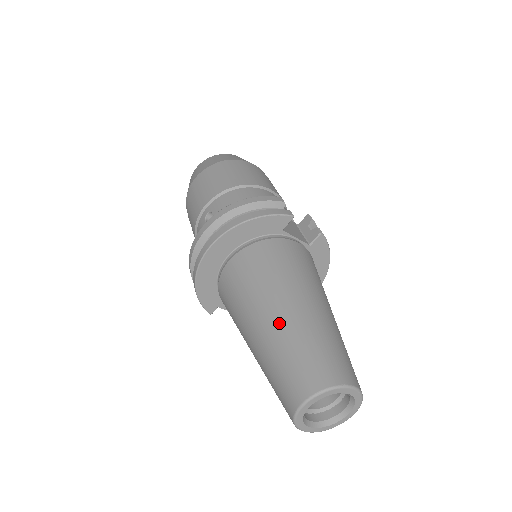
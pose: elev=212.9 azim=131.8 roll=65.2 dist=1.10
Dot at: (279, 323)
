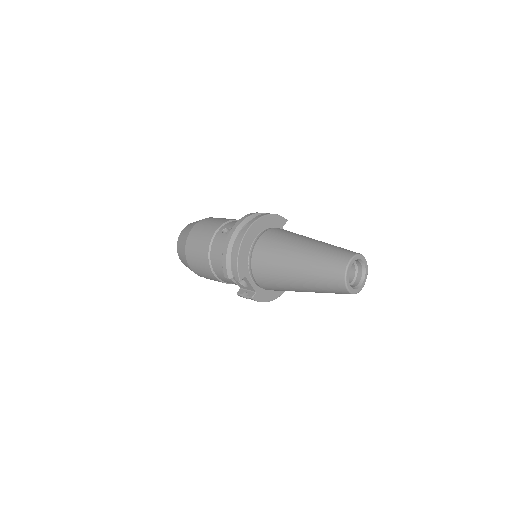
Dot at: (314, 243)
